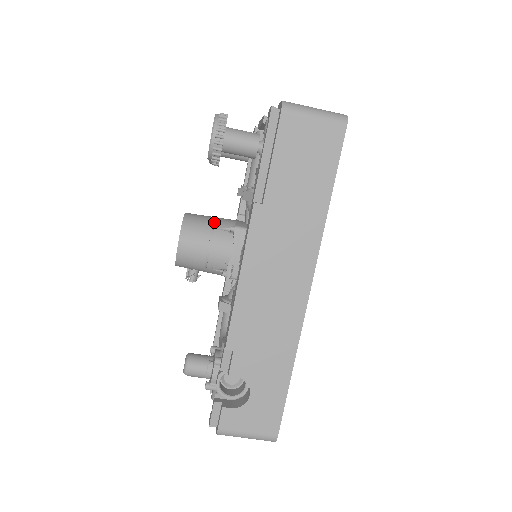
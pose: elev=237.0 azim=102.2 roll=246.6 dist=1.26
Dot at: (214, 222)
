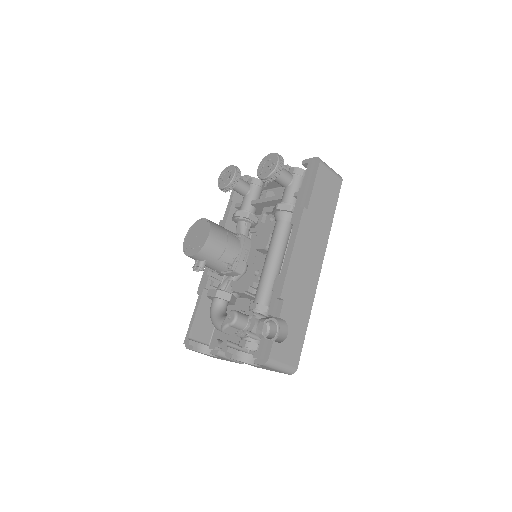
Dot at: (225, 229)
